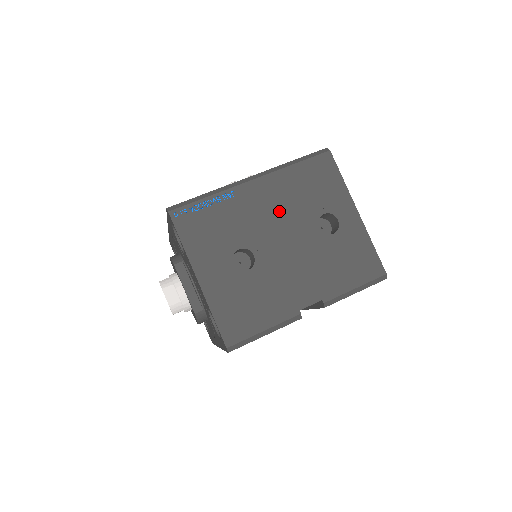
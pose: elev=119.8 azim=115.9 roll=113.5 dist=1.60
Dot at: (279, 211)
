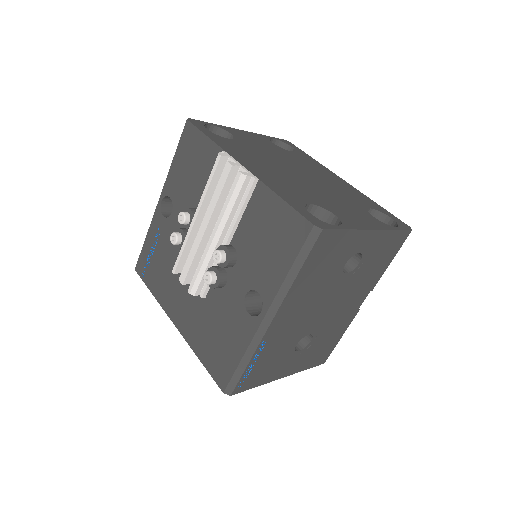
Dot at: (308, 305)
